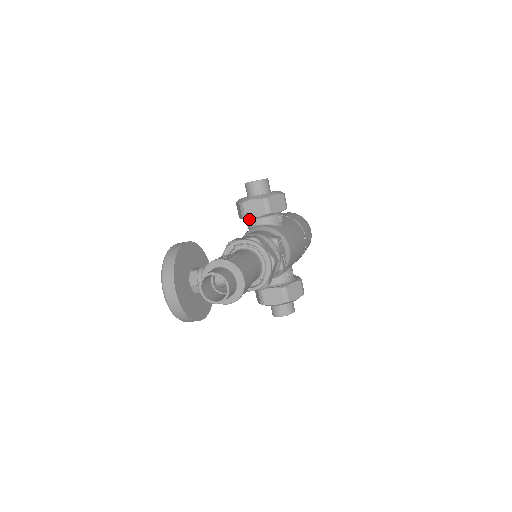
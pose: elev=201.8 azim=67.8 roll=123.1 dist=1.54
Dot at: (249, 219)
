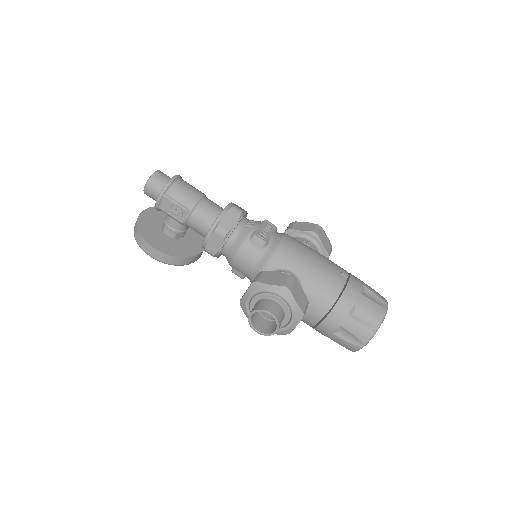
Dot at: occluded
